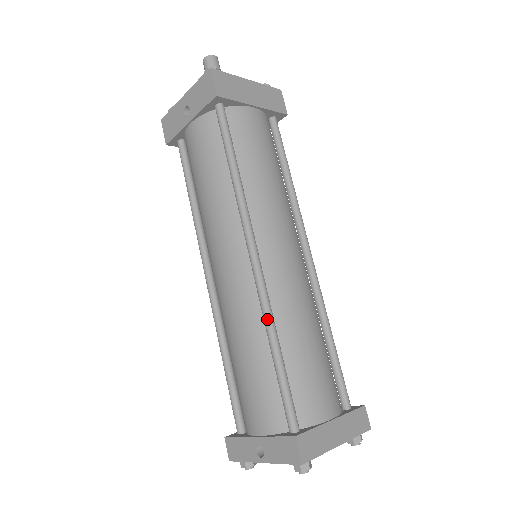
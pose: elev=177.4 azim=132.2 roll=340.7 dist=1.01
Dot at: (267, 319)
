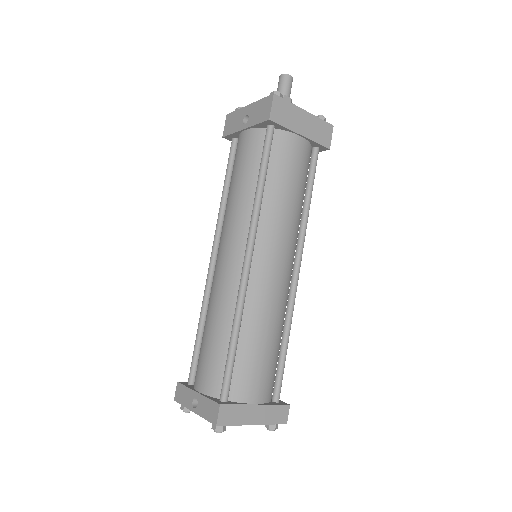
Dot at: (237, 311)
